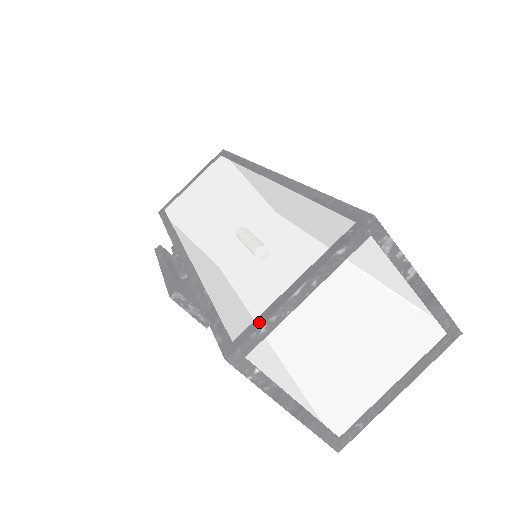
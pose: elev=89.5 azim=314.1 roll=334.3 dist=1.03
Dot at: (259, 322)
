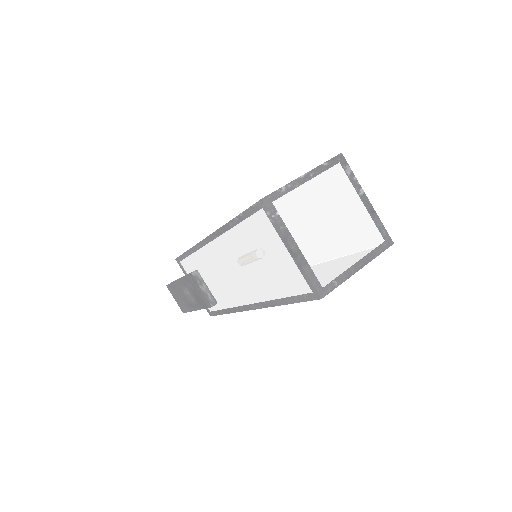
Dot at: (281, 187)
